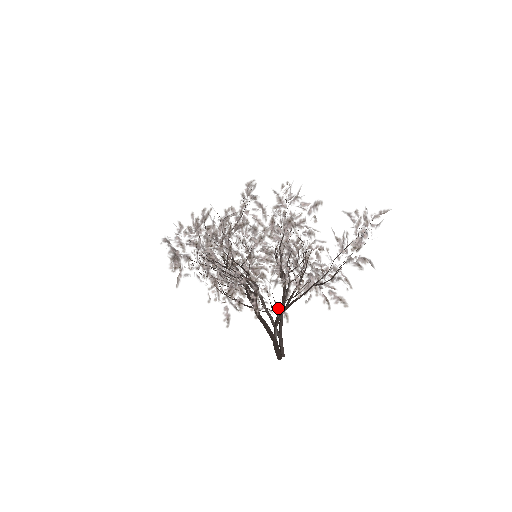
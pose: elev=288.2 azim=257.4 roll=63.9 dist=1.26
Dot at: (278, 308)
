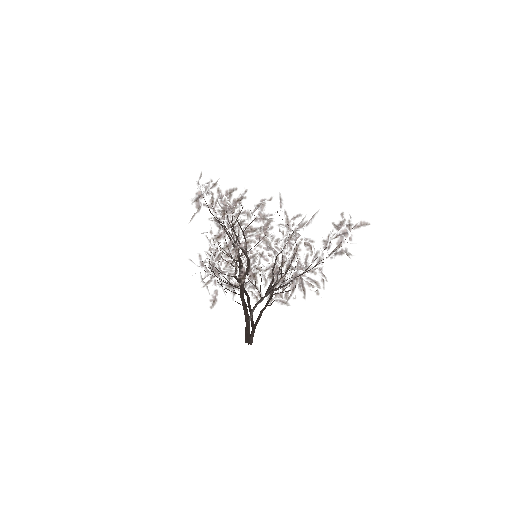
Dot at: (261, 274)
